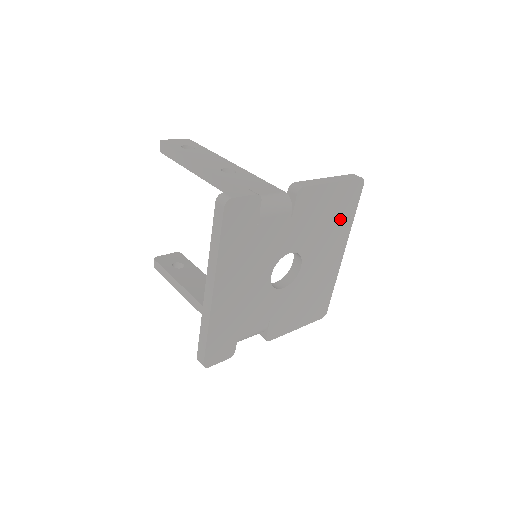
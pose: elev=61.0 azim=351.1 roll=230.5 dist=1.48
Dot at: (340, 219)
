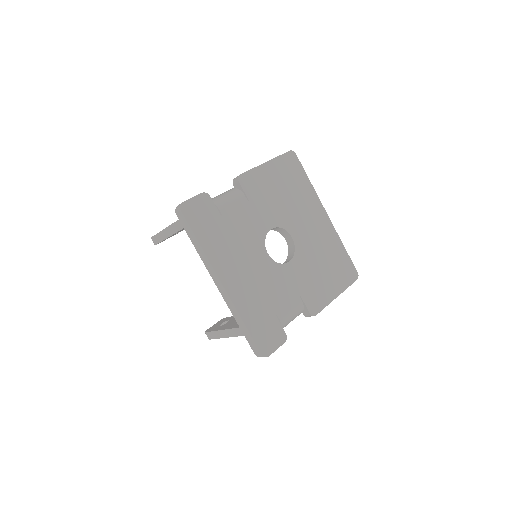
Dot at: (297, 188)
